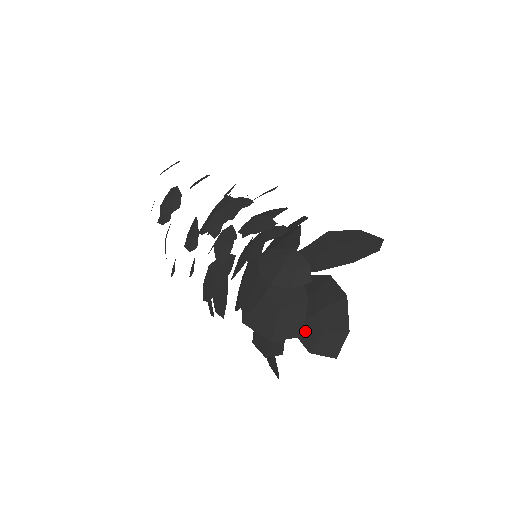
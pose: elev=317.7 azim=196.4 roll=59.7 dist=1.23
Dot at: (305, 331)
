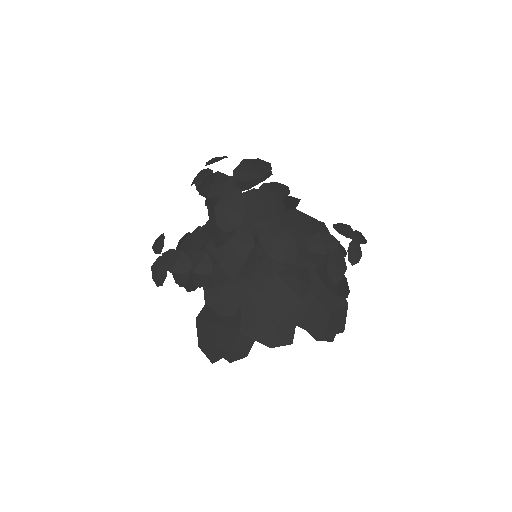
Dot at: occluded
